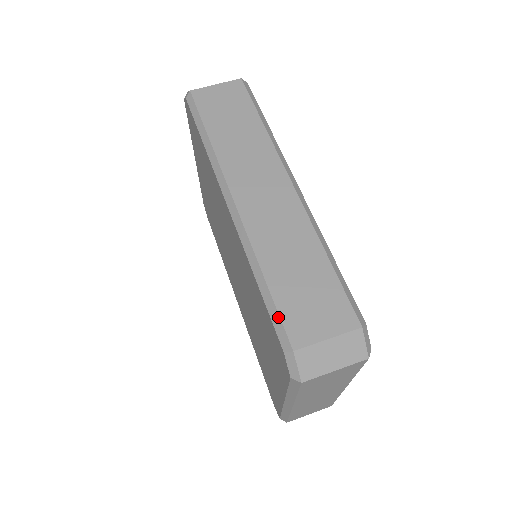
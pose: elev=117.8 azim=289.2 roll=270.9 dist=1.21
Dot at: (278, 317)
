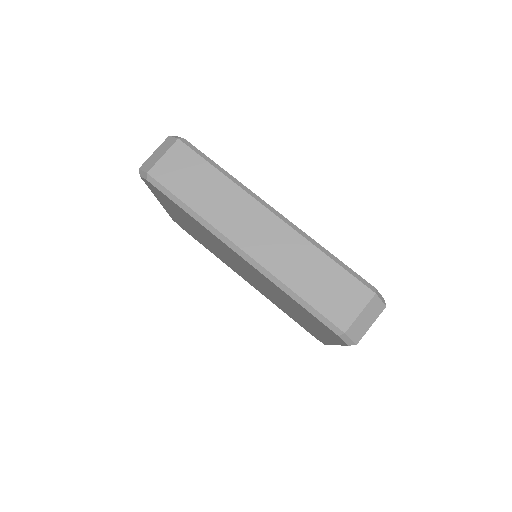
Dot at: (323, 317)
